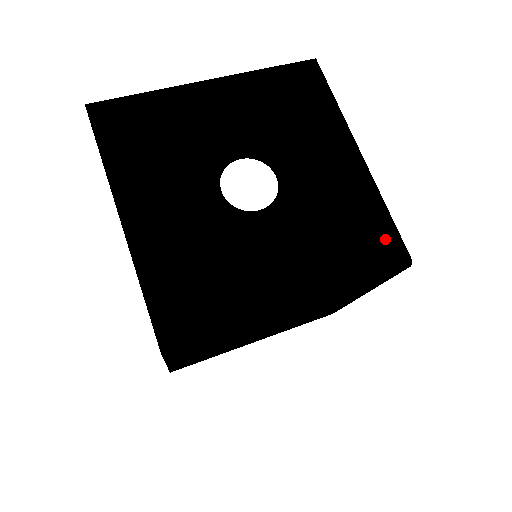
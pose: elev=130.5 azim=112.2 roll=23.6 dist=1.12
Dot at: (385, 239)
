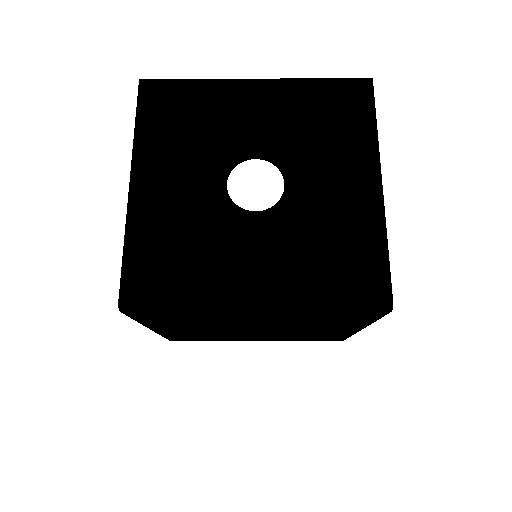
Dot at: (372, 275)
